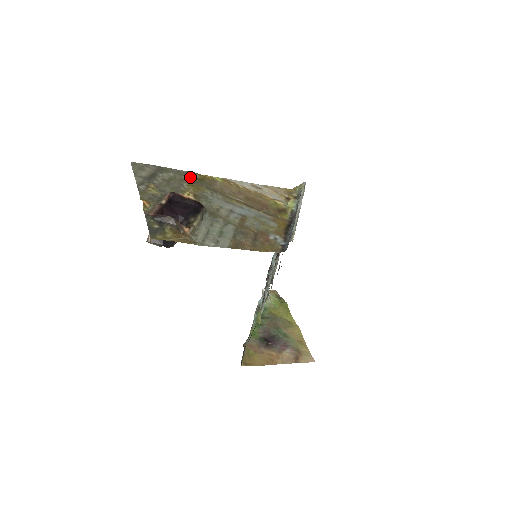
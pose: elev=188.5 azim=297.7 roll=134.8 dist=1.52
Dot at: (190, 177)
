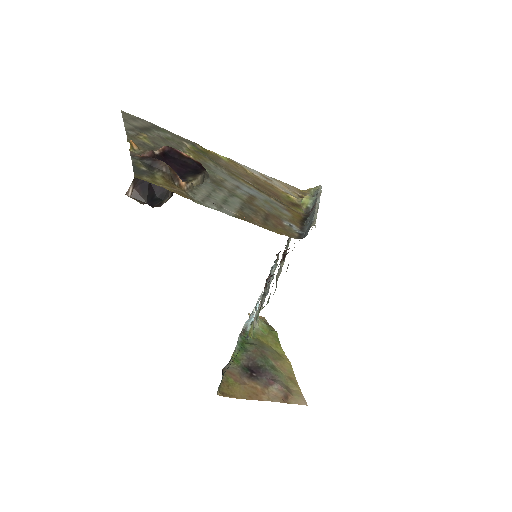
Dot at: (191, 145)
